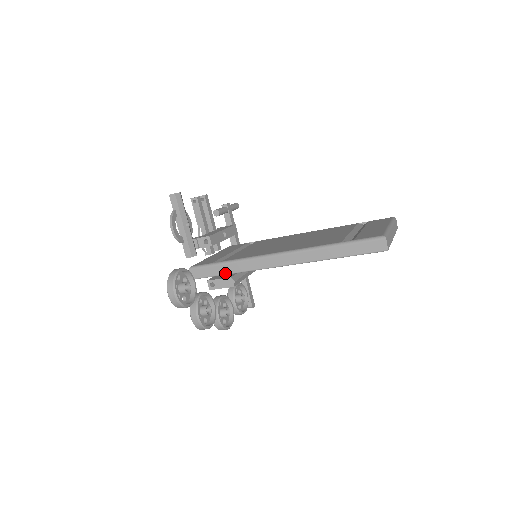
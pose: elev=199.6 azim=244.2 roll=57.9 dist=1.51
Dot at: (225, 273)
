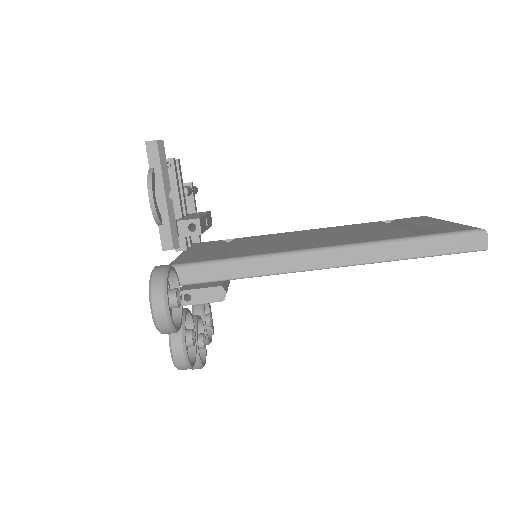
Dot at: (231, 277)
